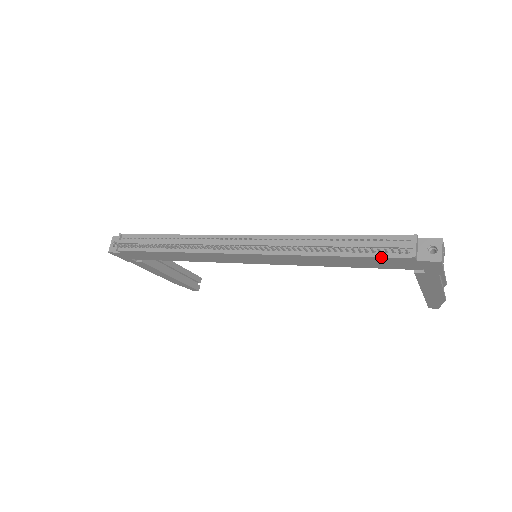
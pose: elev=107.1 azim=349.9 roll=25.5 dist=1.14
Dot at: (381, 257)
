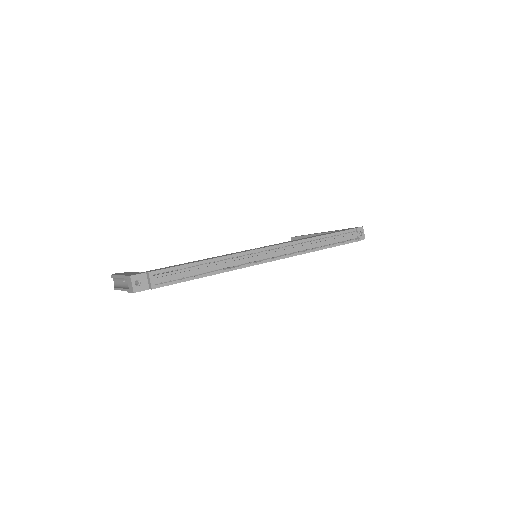
Dot at: occluded
